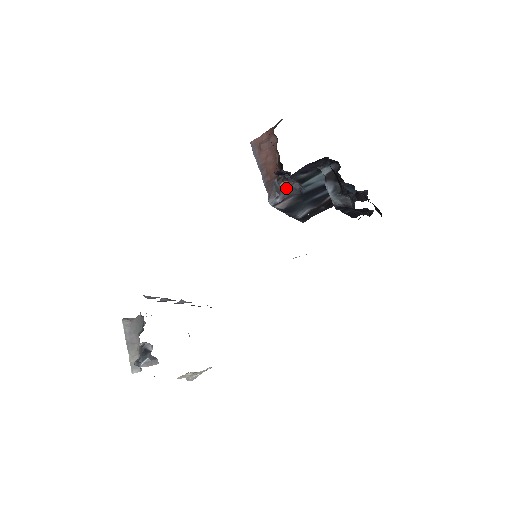
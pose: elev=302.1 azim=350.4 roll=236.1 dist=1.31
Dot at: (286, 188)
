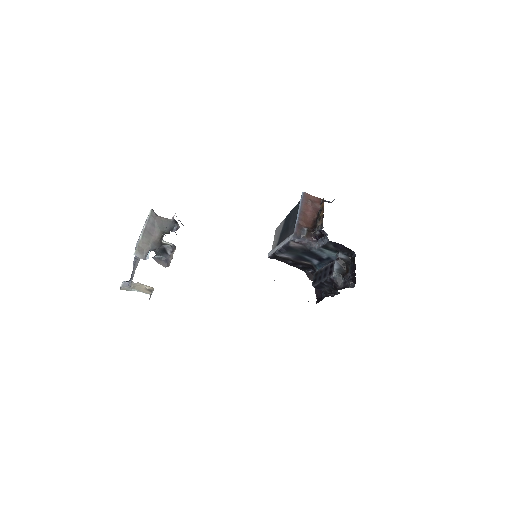
Dot at: (307, 239)
